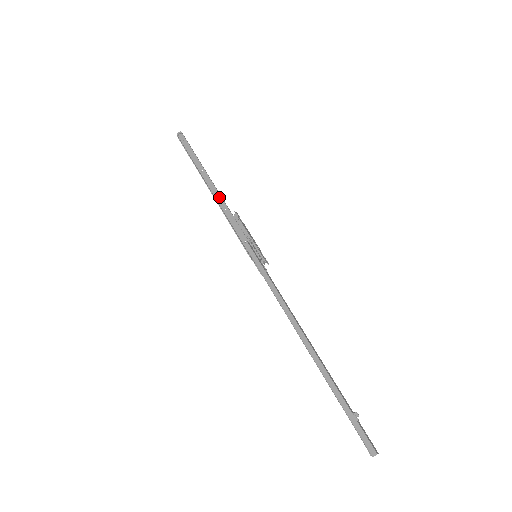
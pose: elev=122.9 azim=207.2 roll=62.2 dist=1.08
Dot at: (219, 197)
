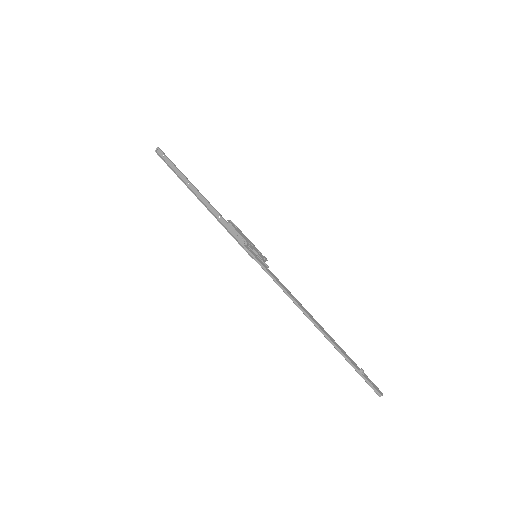
Dot at: (211, 207)
